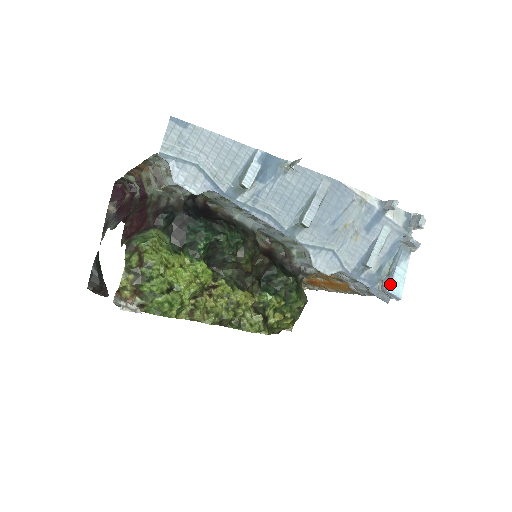
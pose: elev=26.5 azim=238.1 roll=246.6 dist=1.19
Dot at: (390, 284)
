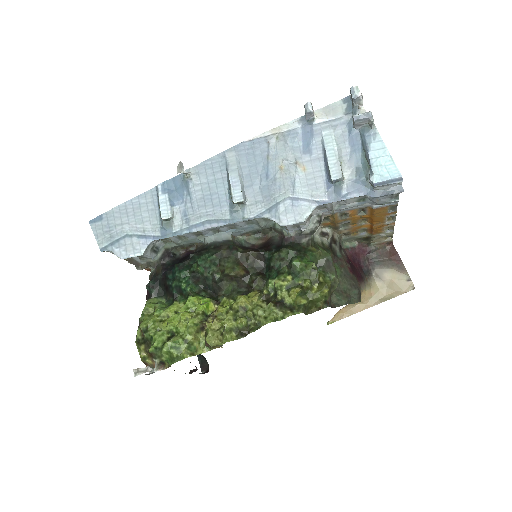
Dot at: (373, 175)
